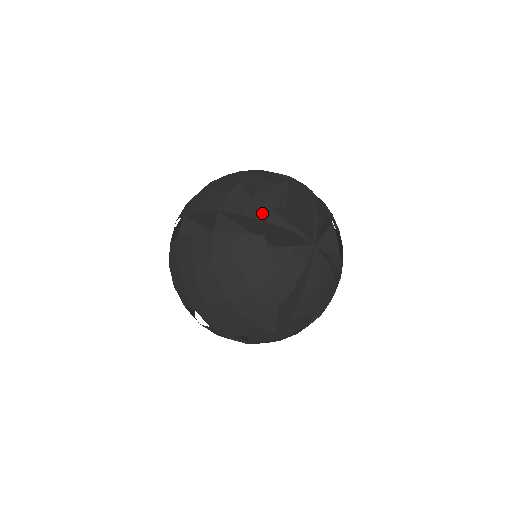
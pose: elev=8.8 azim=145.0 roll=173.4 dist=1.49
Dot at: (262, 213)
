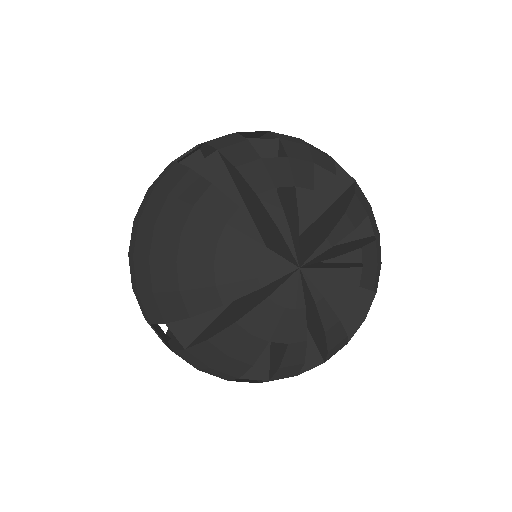
Dot at: (260, 180)
